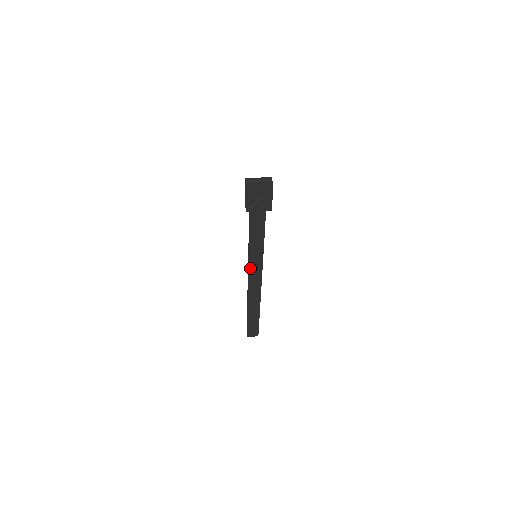
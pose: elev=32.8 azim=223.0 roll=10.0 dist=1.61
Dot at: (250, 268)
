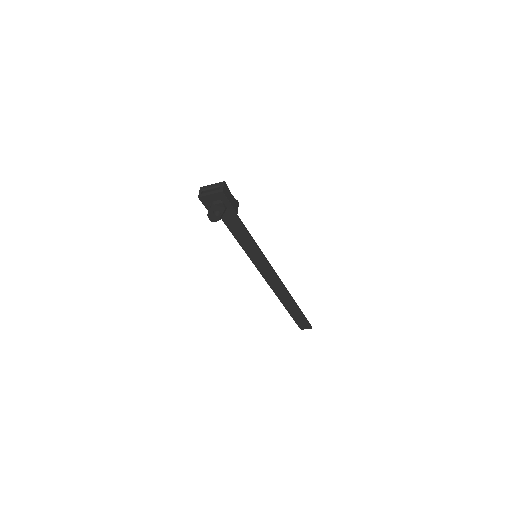
Dot at: (258, 267)
